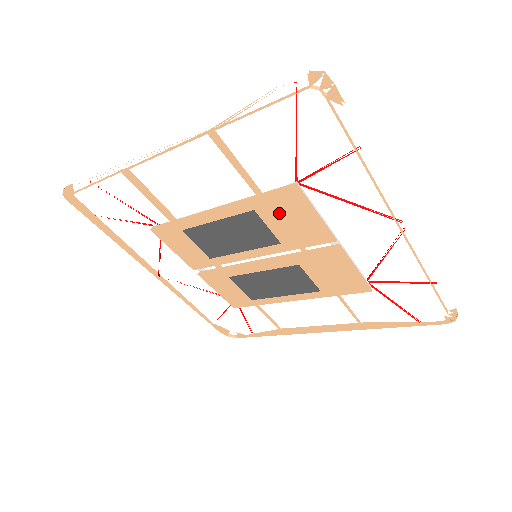
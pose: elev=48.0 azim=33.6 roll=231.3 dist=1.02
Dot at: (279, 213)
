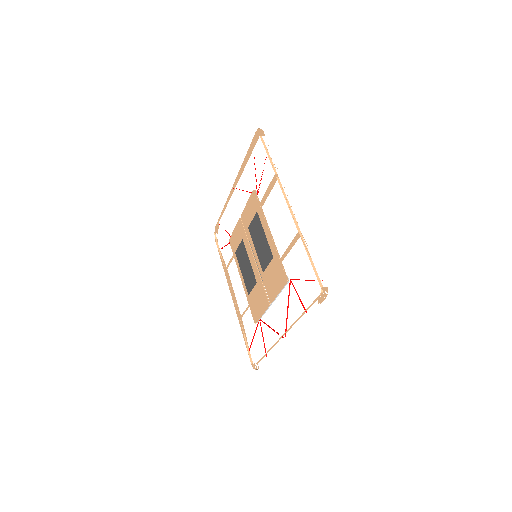
Dot at: (275, 272)
